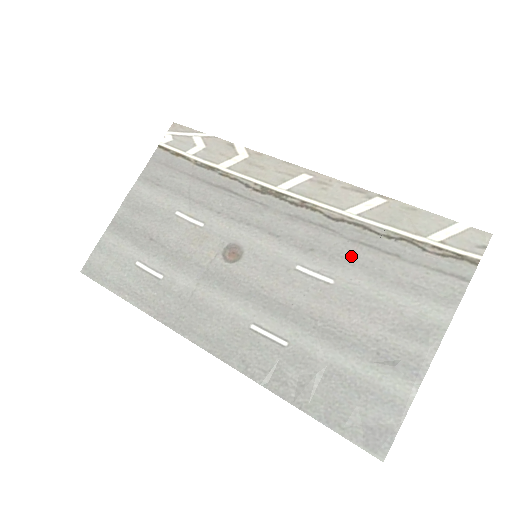
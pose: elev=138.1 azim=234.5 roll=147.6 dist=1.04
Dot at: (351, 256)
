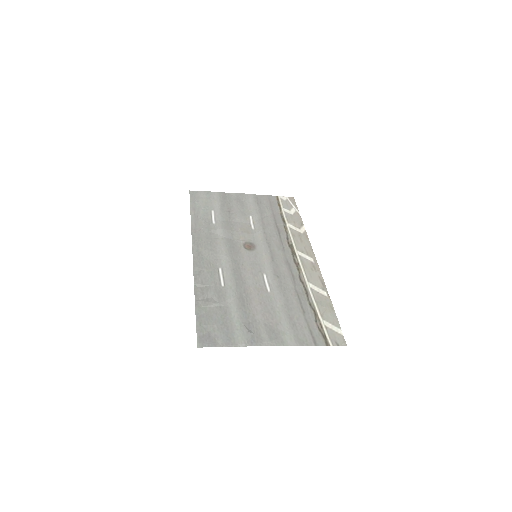
Dot at: (288, 293)
